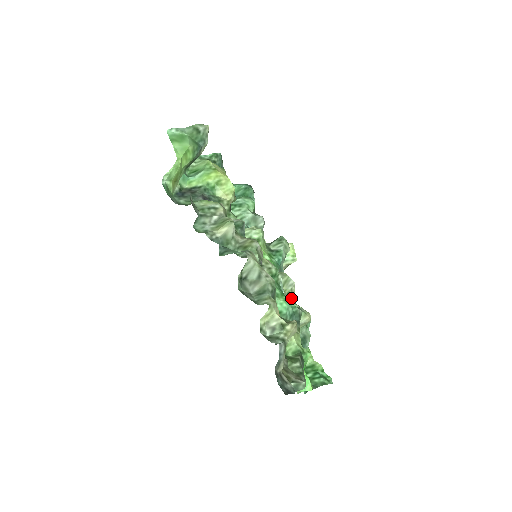
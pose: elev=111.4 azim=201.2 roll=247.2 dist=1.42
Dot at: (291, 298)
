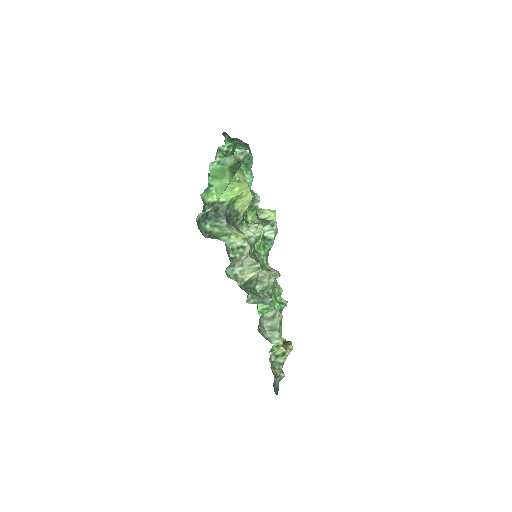
Dot at: (276, 289)
